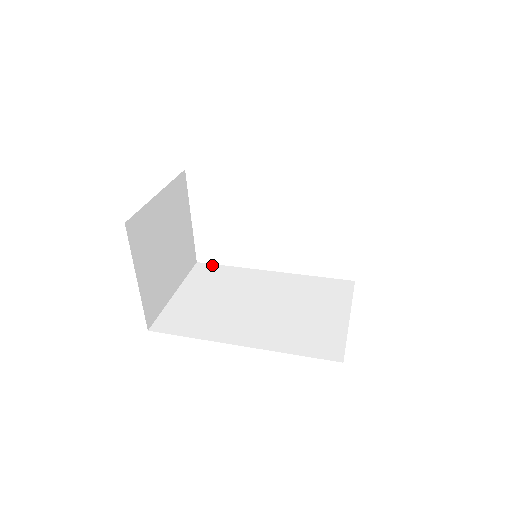
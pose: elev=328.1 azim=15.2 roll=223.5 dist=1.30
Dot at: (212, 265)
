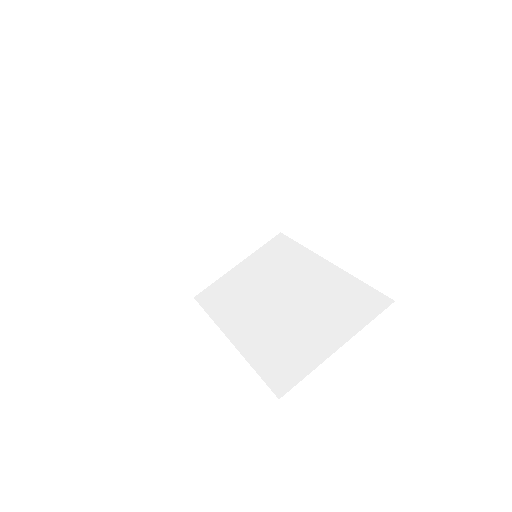
Dot at: (288, 239)
